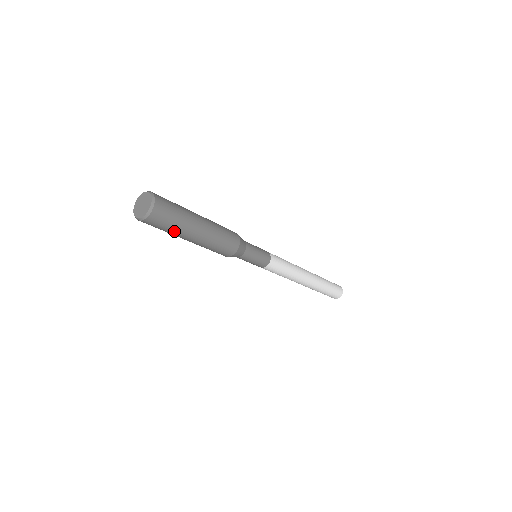
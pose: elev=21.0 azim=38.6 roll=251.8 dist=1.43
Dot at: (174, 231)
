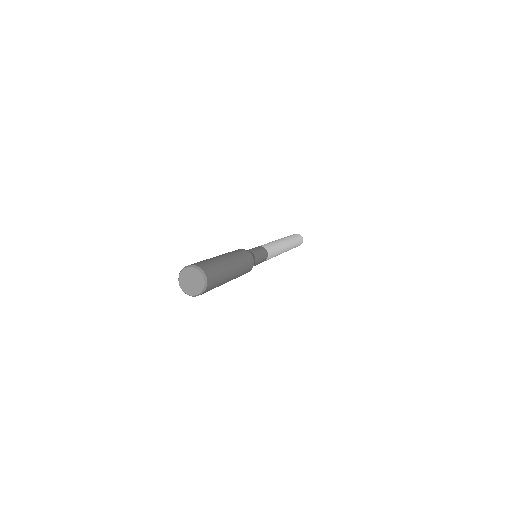
Dot at: occluded
